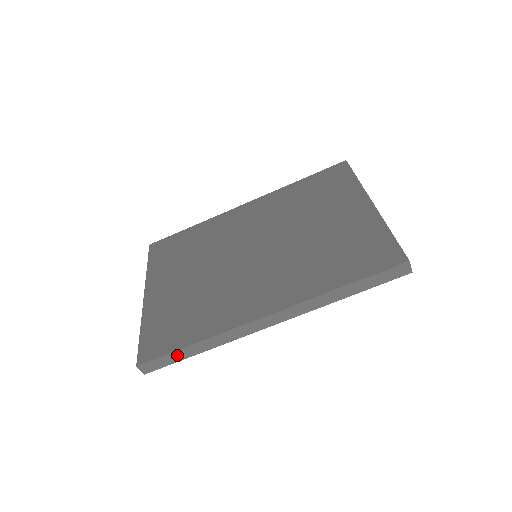
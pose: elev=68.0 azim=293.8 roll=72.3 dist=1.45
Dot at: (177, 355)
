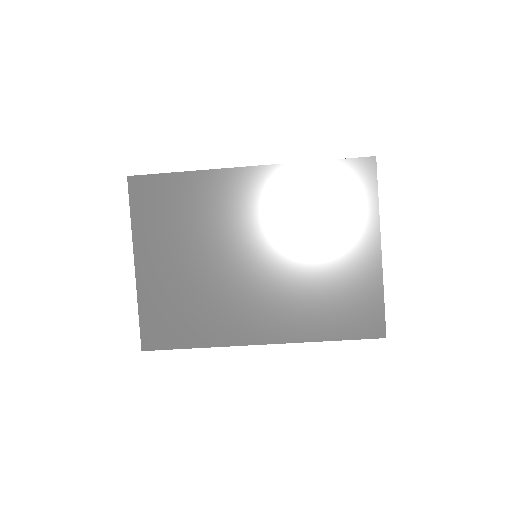
Dot at: (178, 348)
